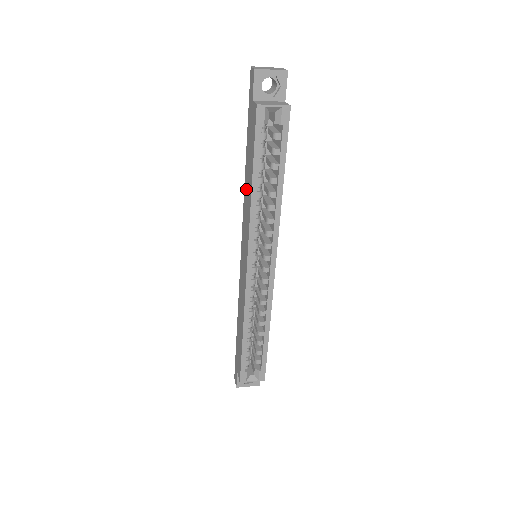
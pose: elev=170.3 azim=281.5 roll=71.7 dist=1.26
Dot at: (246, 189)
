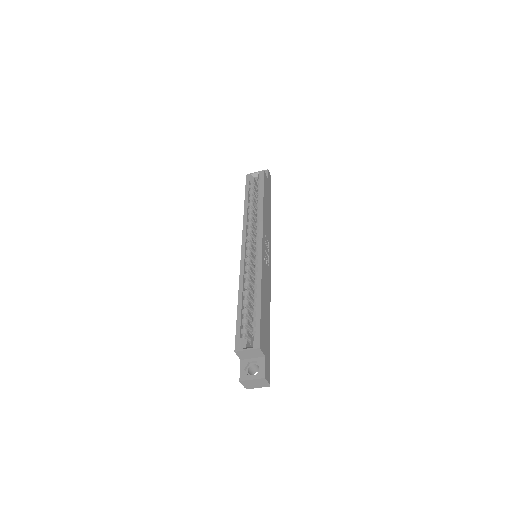
Dot at: occluded
